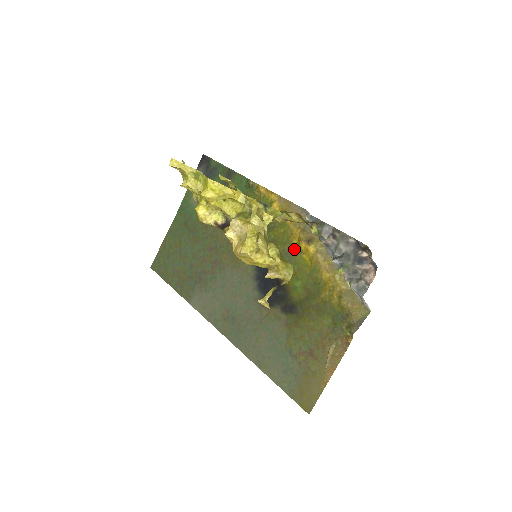
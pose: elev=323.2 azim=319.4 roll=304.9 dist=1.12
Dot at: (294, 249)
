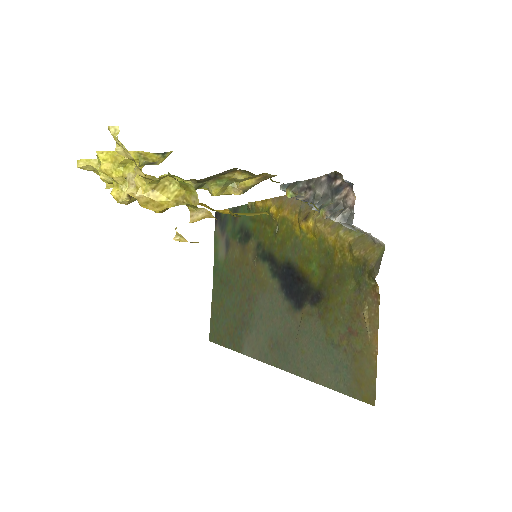
Dot at: (299, 236)
